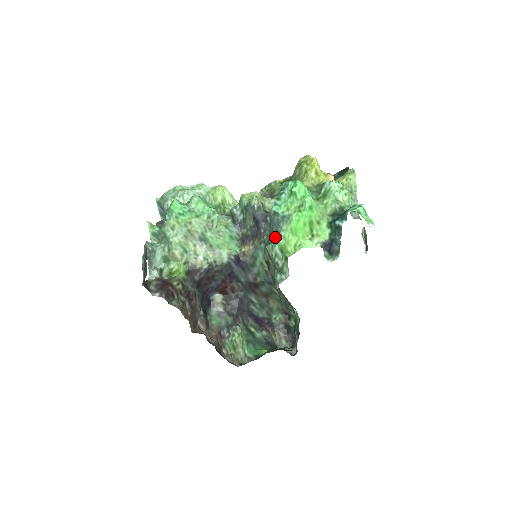
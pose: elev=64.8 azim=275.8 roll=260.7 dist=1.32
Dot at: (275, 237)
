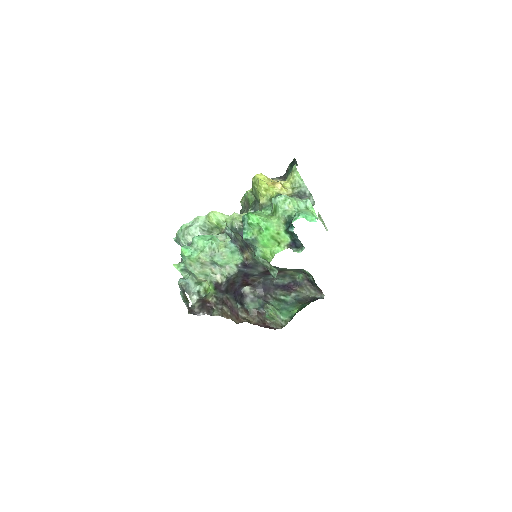
Dot at: (255, 252)
